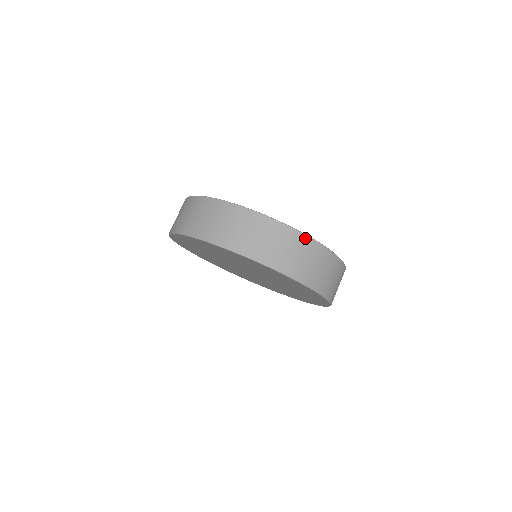
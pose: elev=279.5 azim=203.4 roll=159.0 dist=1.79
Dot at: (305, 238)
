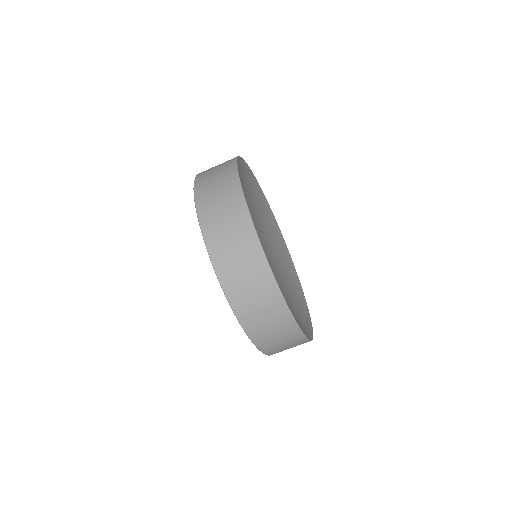
Dot at: occluded
